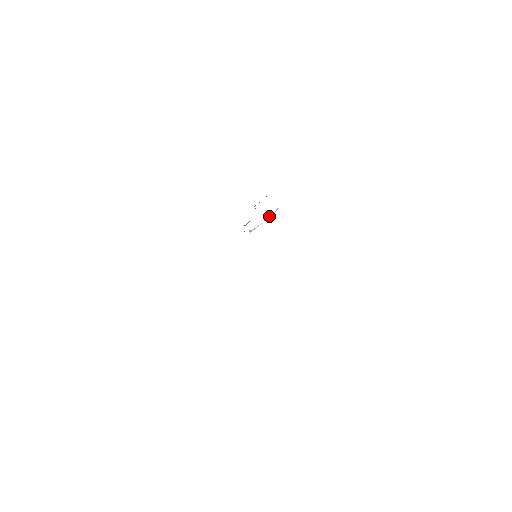
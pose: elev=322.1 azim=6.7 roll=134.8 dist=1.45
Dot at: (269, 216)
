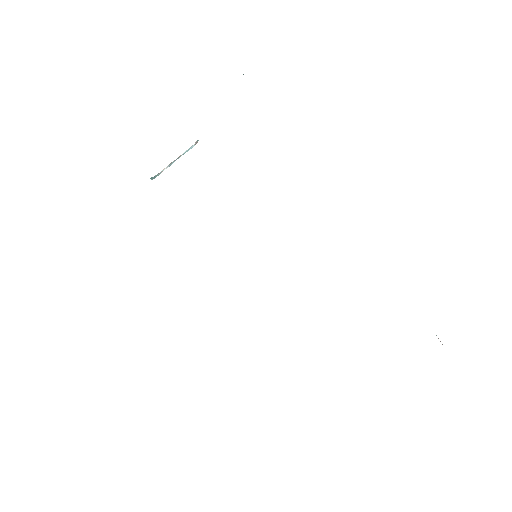
Dot at: (184, 153)
